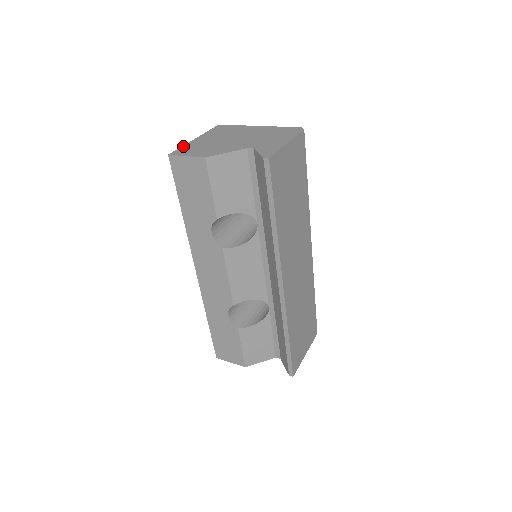
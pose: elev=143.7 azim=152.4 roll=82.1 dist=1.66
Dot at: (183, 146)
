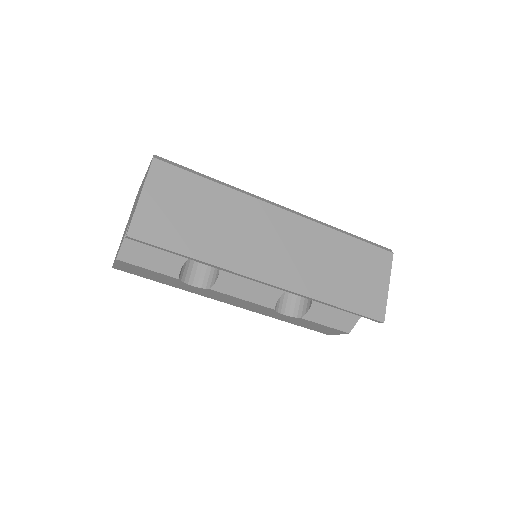
Dot at: occluded
